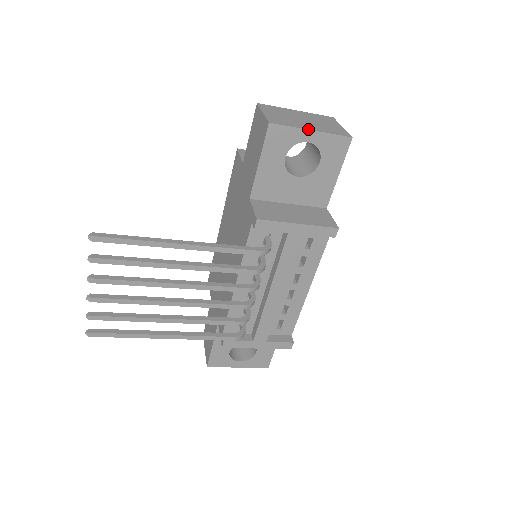
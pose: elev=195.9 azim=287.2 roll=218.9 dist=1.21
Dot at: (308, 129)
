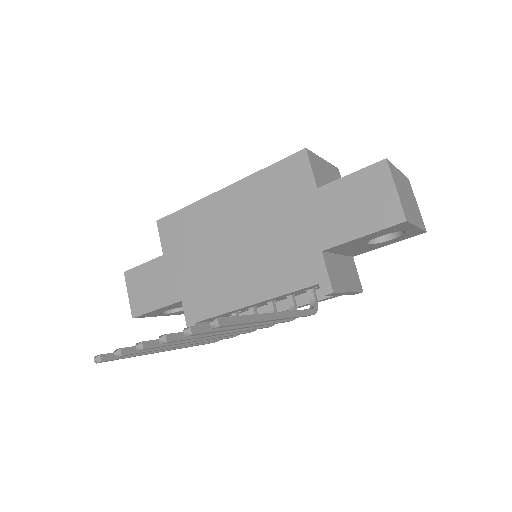
Dot at: (417, 226)
